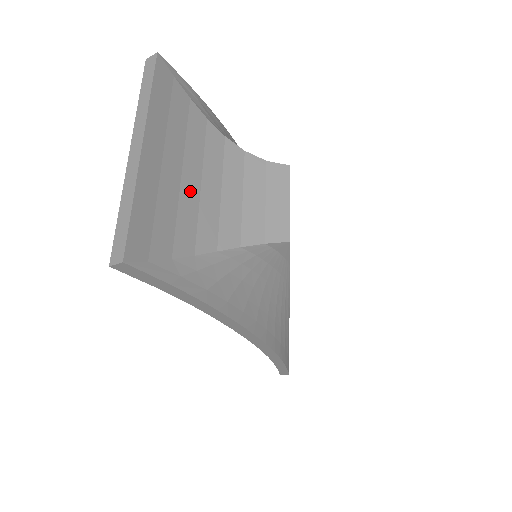
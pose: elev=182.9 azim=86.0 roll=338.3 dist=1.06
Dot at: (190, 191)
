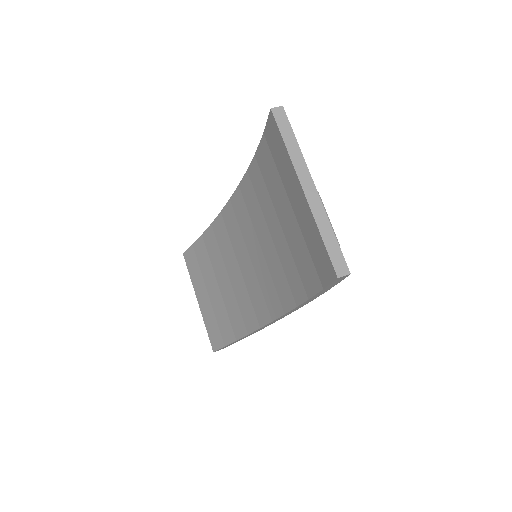
Dot at: occluded
